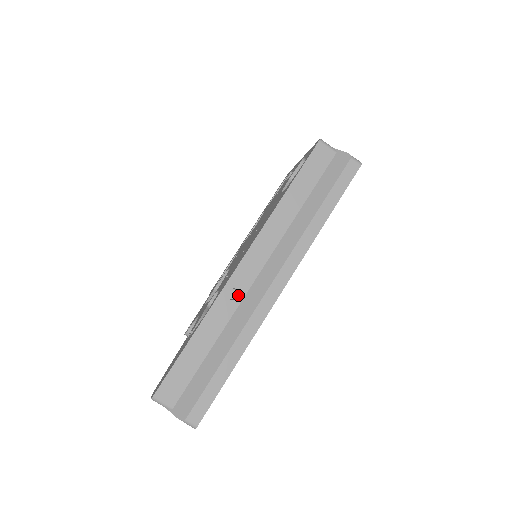
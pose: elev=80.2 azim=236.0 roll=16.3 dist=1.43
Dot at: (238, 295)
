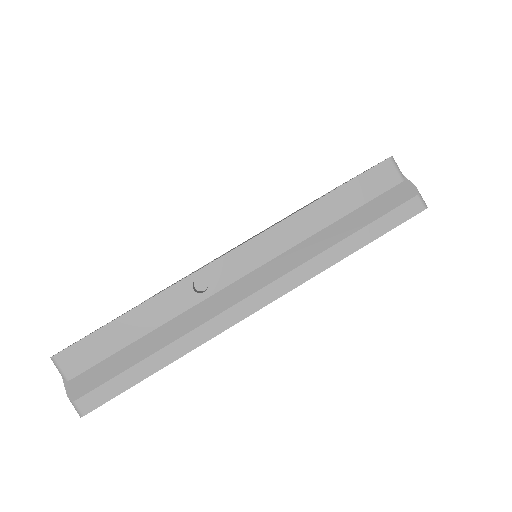
Dot at: (206, 290)
